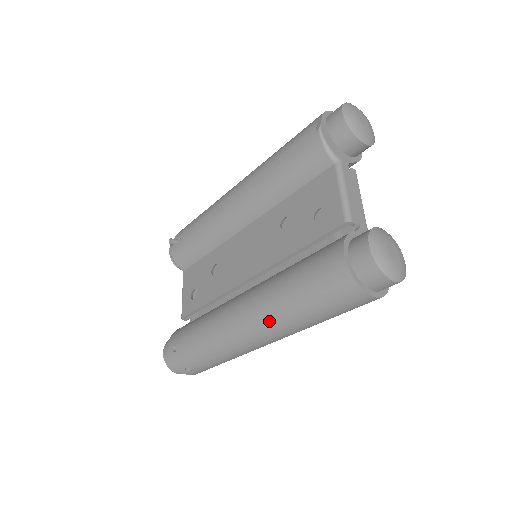
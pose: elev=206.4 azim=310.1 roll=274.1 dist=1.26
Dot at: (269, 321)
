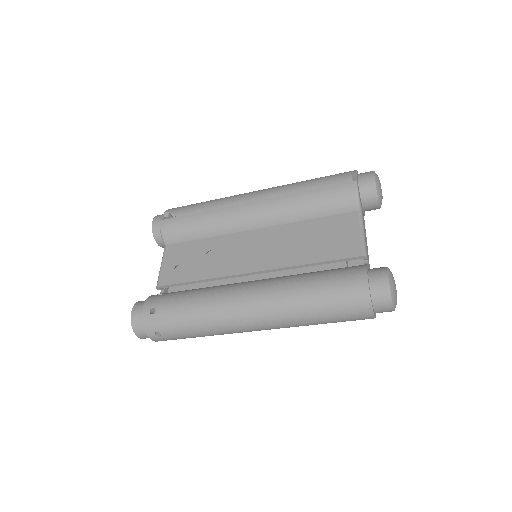
Dot at: (277, 311)
